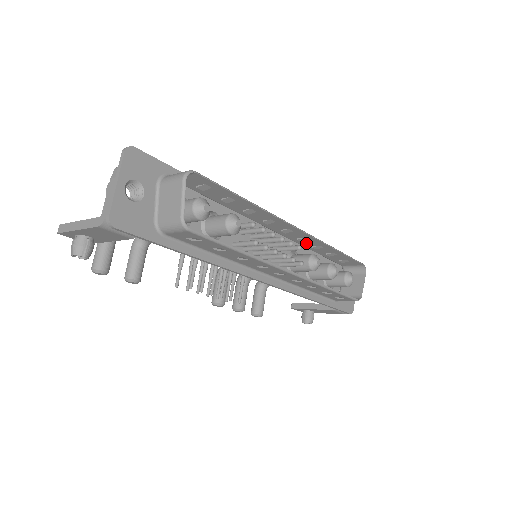
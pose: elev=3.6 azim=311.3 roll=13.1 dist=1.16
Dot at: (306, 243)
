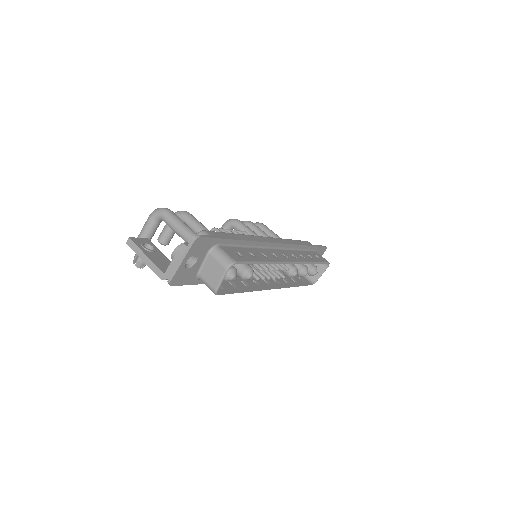
Dot at: (295, 255)
